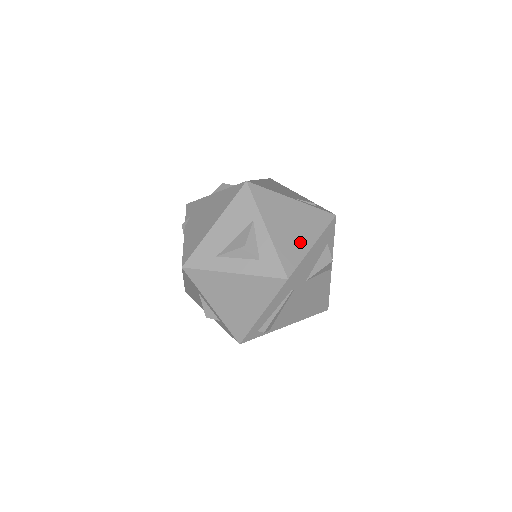
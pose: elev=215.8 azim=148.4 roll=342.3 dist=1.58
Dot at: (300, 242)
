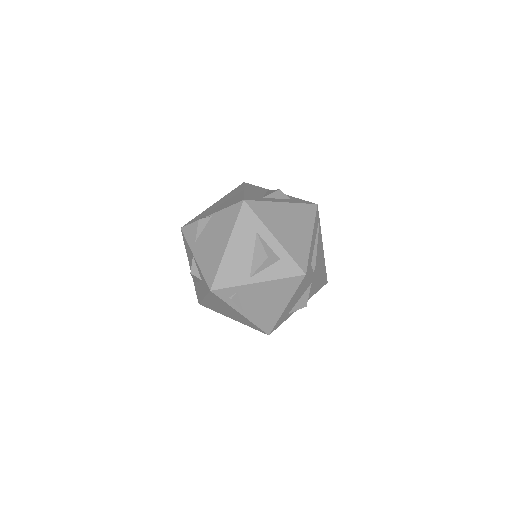
Dot at: occluded
